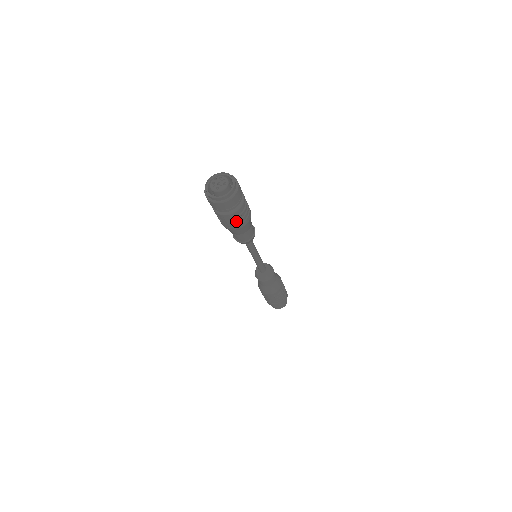
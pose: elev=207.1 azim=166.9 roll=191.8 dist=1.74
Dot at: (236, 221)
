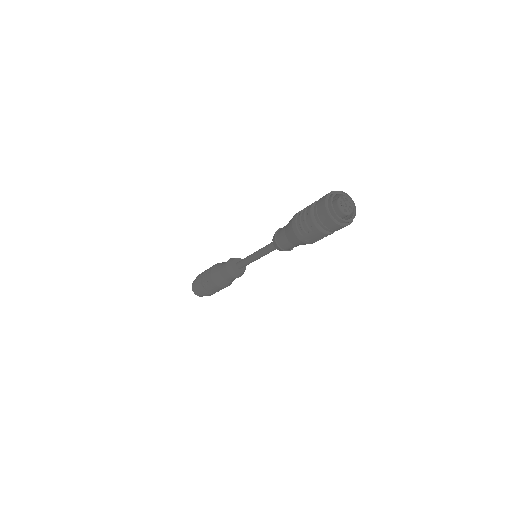
Dot at: (319, 239)
